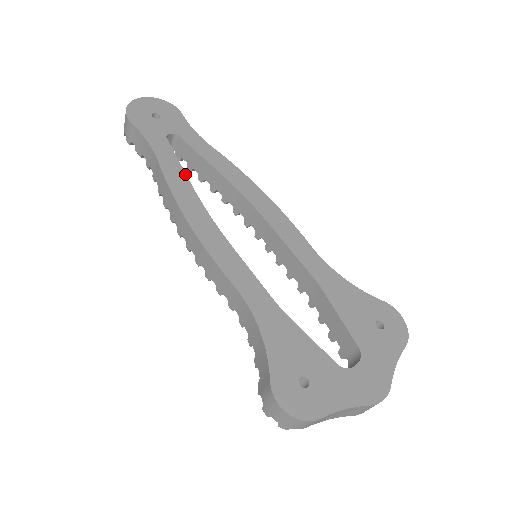
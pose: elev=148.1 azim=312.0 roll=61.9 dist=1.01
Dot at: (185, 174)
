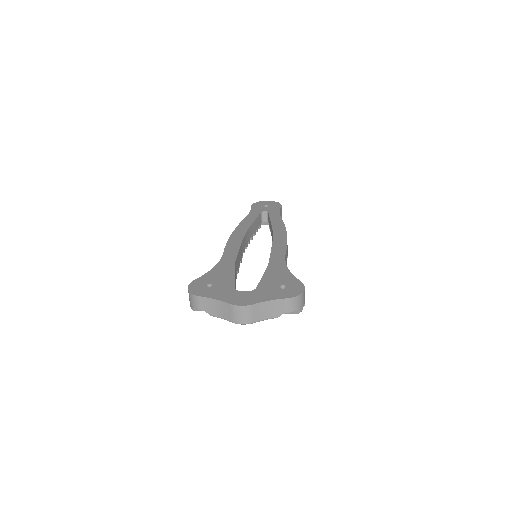
Dot at: (253, 222)
